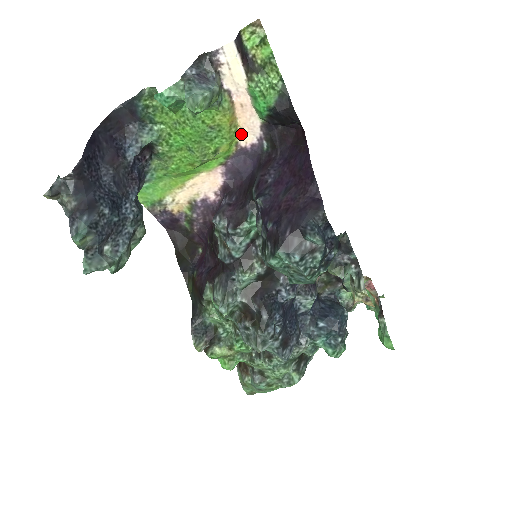
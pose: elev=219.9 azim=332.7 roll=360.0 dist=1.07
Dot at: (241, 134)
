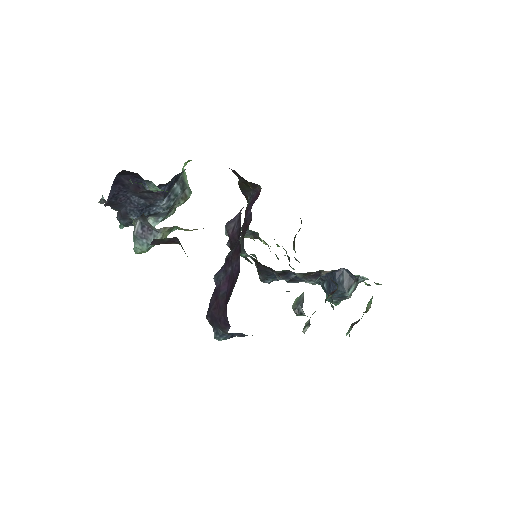
Dot at: occluded
